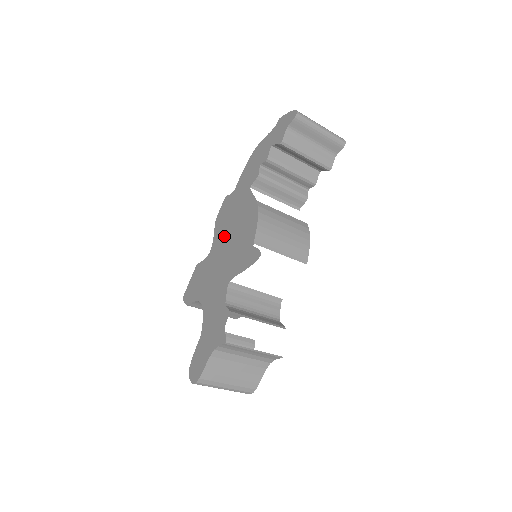
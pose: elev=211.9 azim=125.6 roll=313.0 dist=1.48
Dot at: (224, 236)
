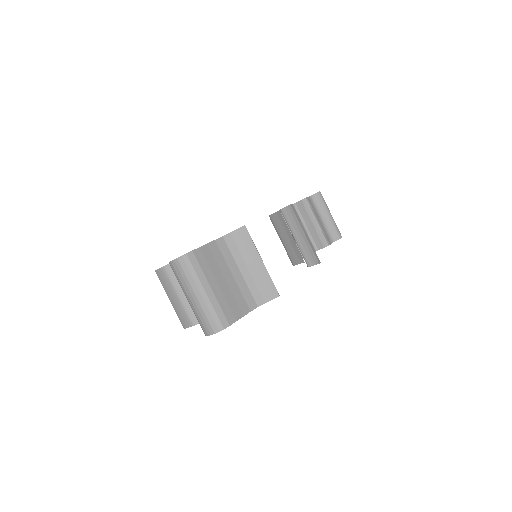
Dot at: occluded
